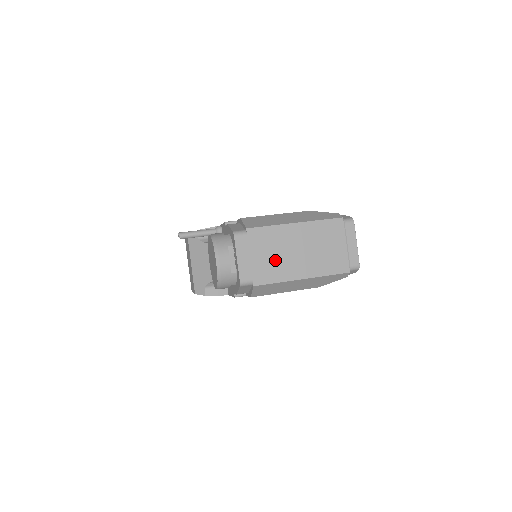
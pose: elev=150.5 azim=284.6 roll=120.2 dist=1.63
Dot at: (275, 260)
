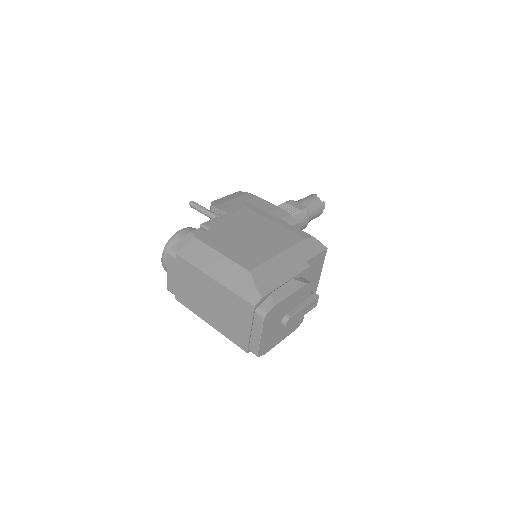
Dot at: (192, 294)
